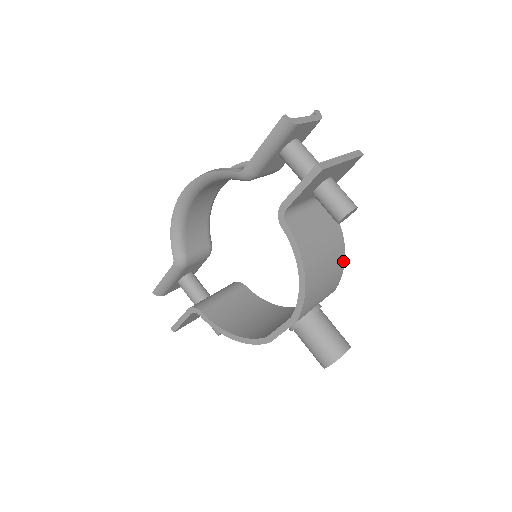
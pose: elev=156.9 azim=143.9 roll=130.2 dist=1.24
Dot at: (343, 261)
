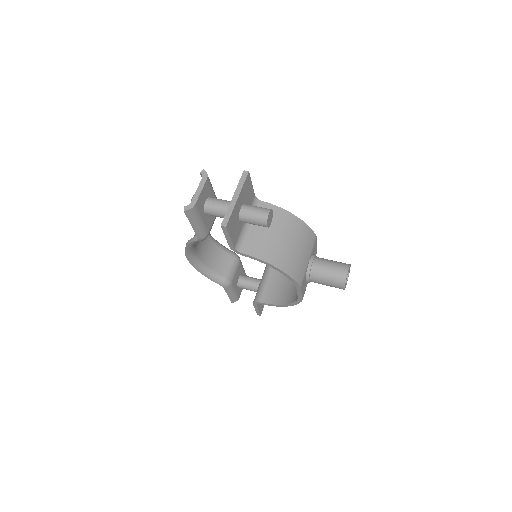
Dot at: (302, 223)
